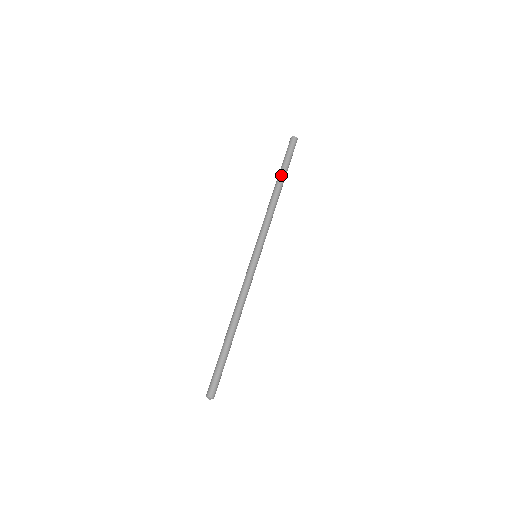
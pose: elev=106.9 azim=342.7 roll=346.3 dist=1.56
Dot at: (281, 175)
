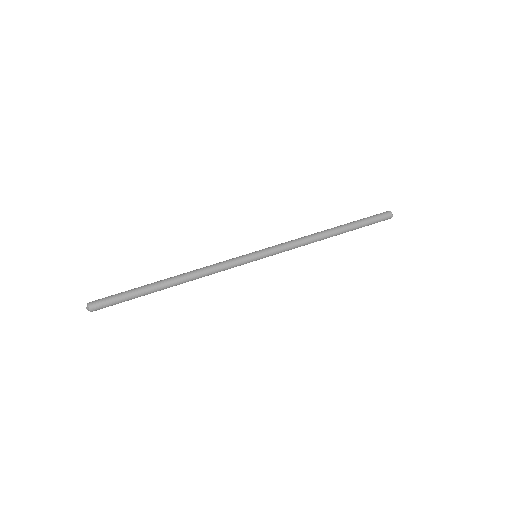
Dot at: (345, 224)
